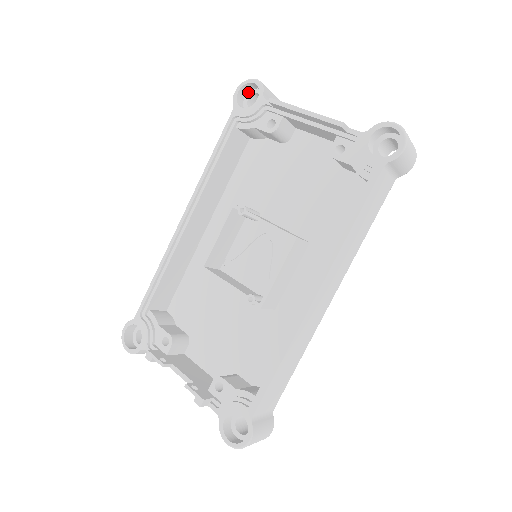
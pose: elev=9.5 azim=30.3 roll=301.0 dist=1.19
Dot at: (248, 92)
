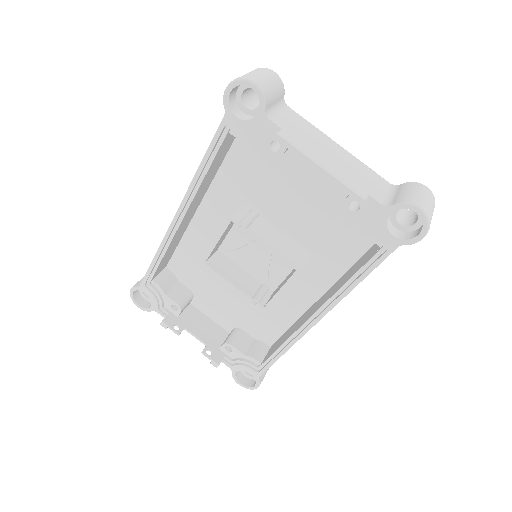
Dot at: occluded
